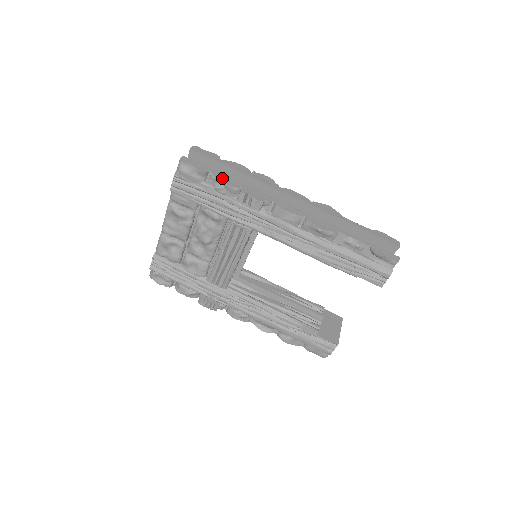
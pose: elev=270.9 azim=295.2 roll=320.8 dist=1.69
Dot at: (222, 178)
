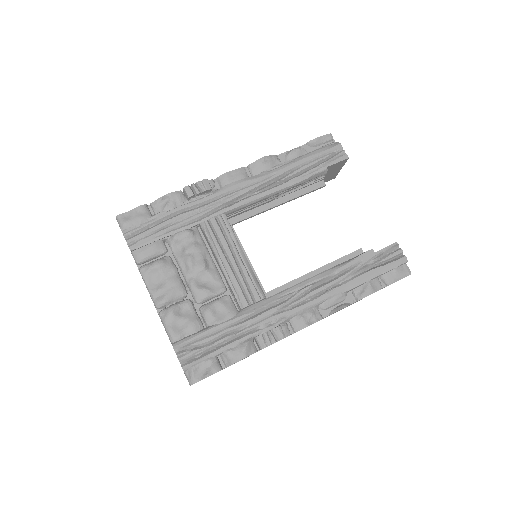
Dot at: (162, 199)
